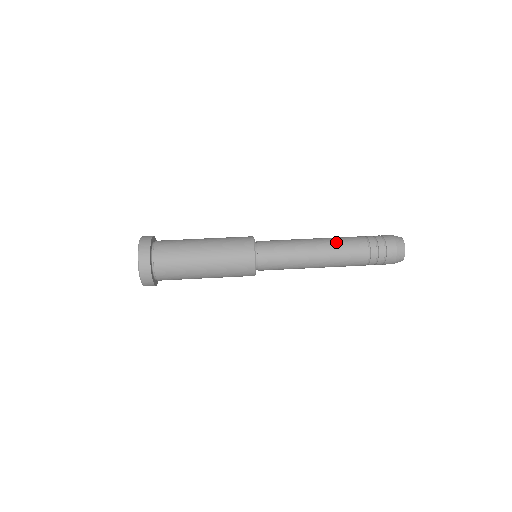
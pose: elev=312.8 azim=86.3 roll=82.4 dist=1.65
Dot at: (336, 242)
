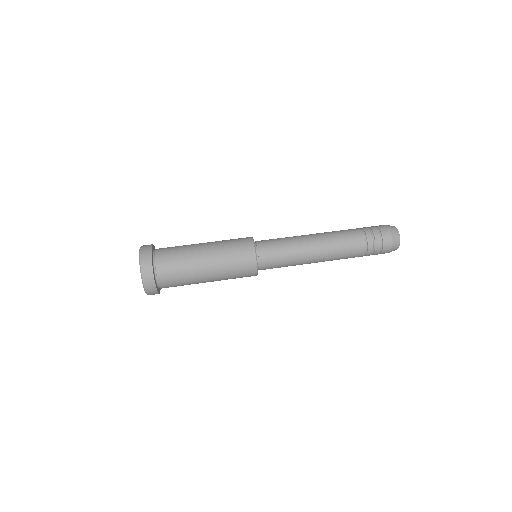
Dot at: (336, 247)
